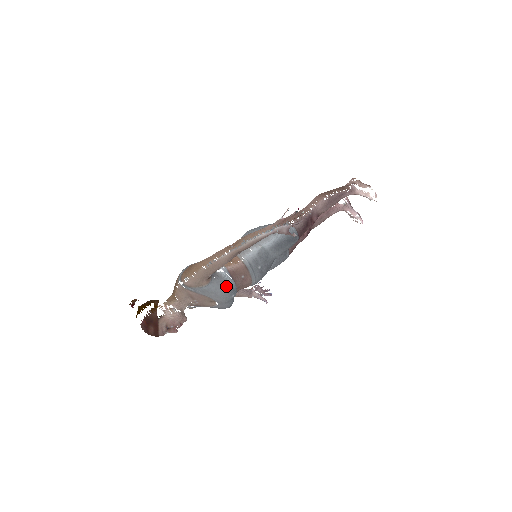
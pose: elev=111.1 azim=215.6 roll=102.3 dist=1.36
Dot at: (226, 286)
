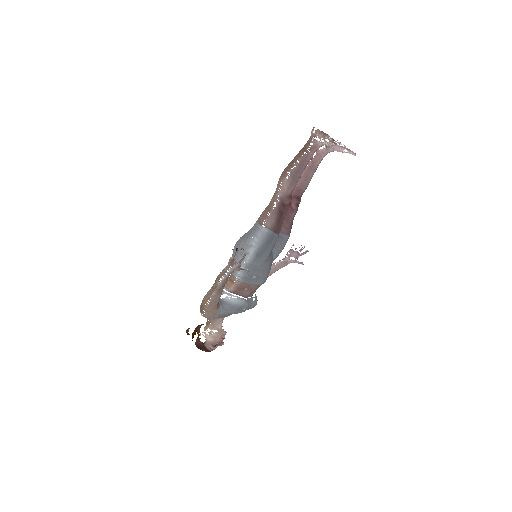
Dot at: (233, 308)
